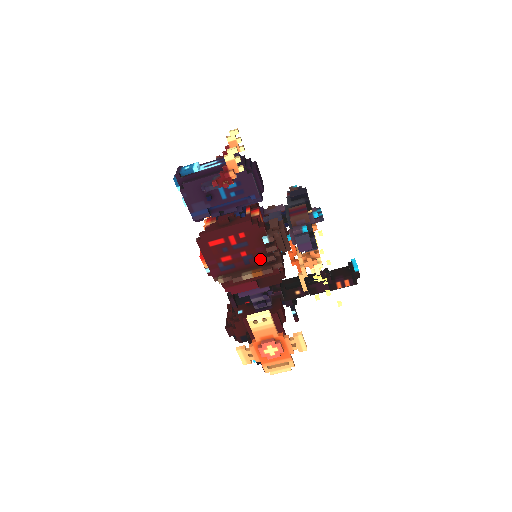
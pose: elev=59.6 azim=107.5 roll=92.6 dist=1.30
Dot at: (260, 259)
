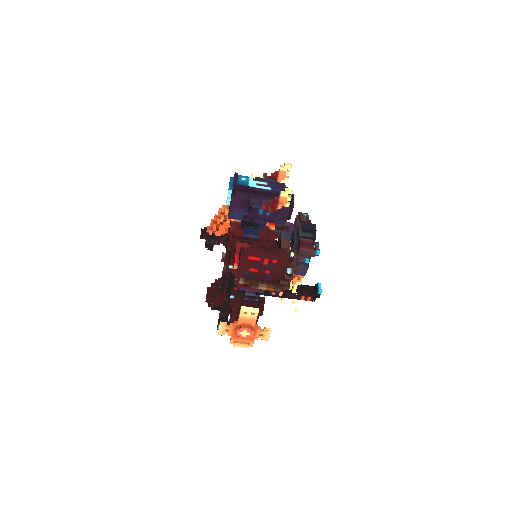
Dot at: (276, 279)
